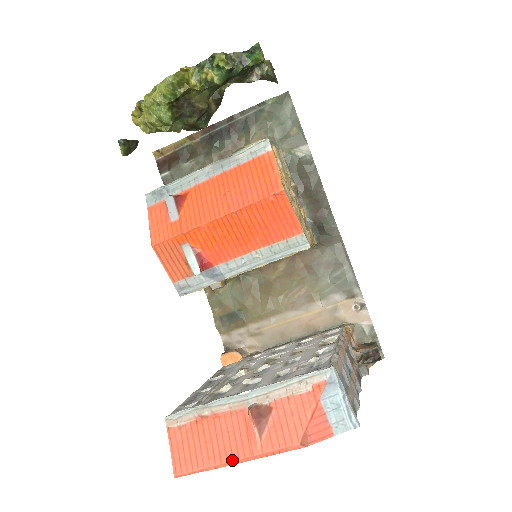
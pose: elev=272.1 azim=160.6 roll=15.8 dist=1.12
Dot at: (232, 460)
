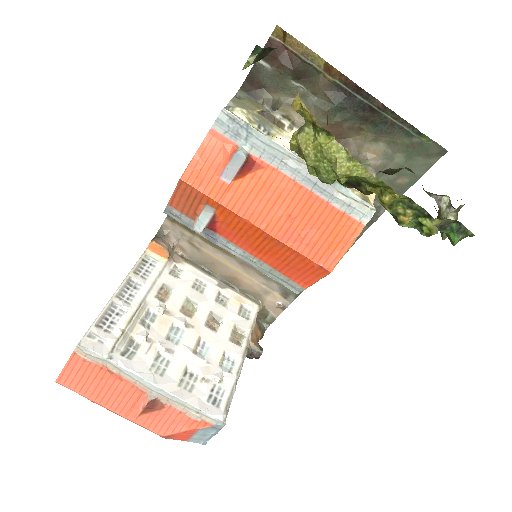
Dot at: (109, 408)
